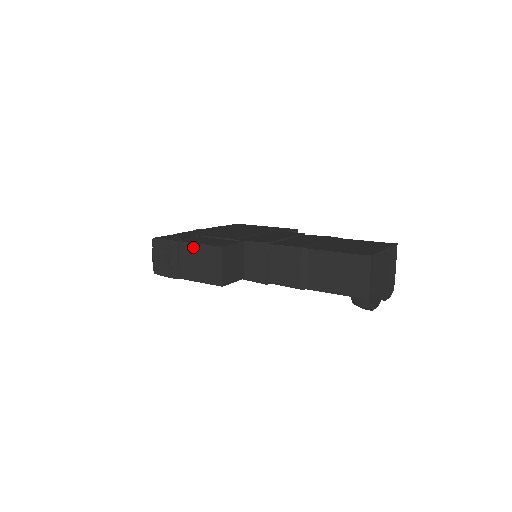
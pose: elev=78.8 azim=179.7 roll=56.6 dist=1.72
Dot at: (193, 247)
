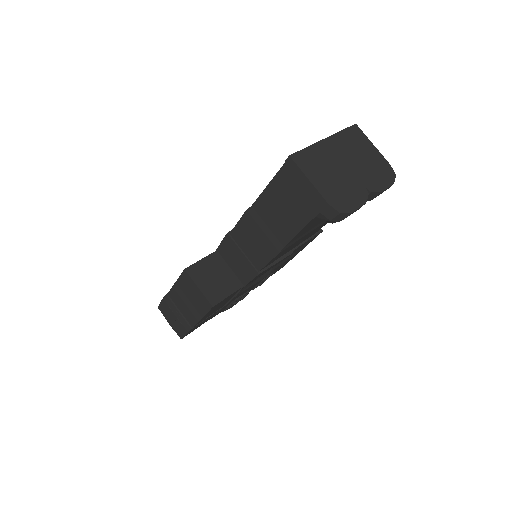
Dot at: (175, 289)
